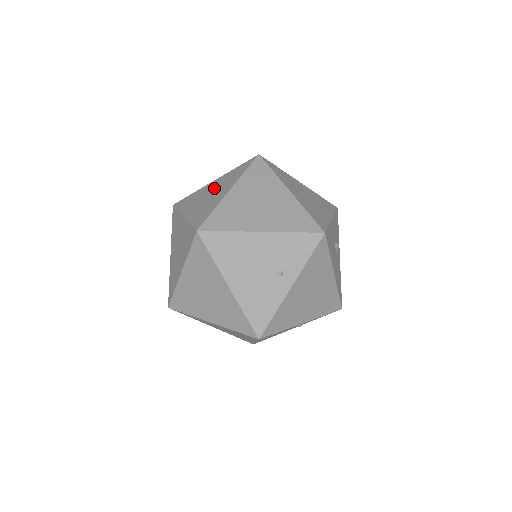
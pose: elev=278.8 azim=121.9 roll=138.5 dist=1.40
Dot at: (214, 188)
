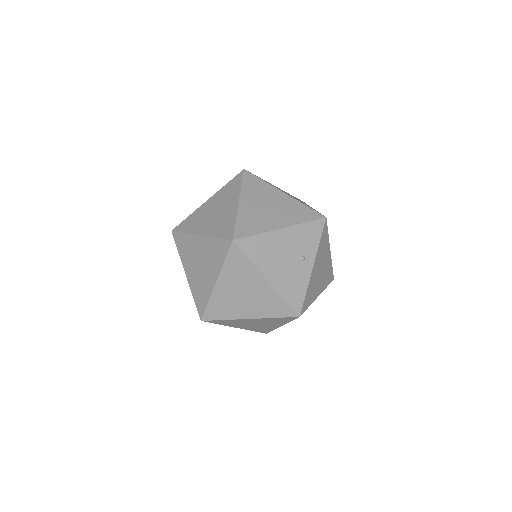
Dot at: (216, 205)
